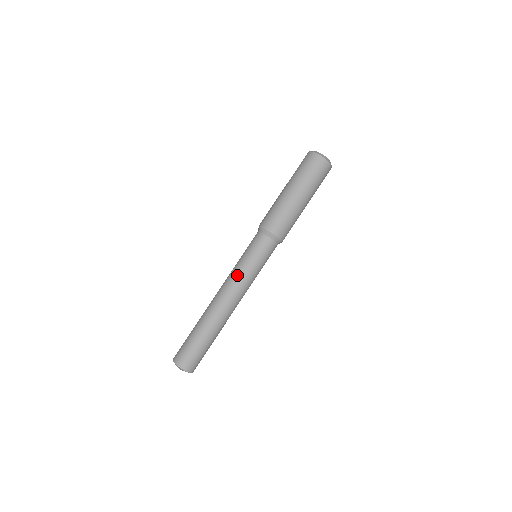
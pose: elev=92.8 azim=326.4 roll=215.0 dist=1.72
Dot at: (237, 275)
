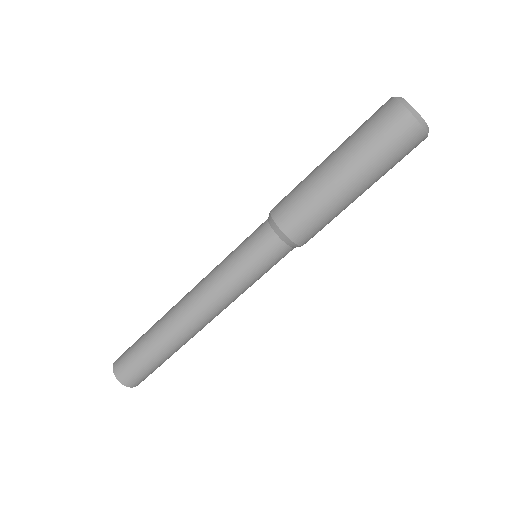
Dot at: (222, 288)
